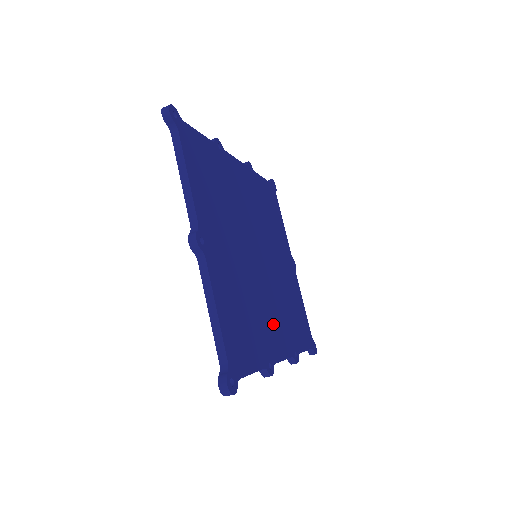
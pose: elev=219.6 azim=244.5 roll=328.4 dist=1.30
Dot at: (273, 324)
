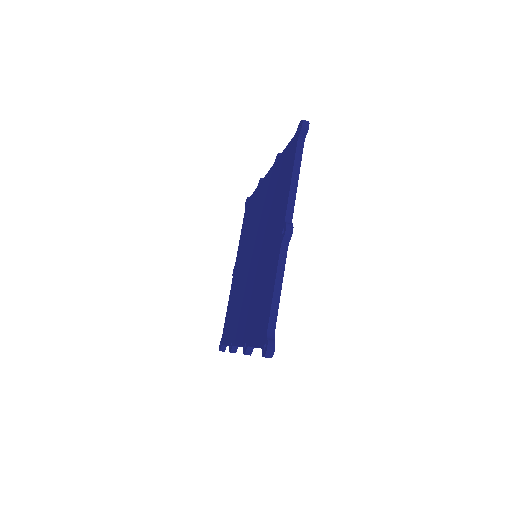
Dot at: occluded
